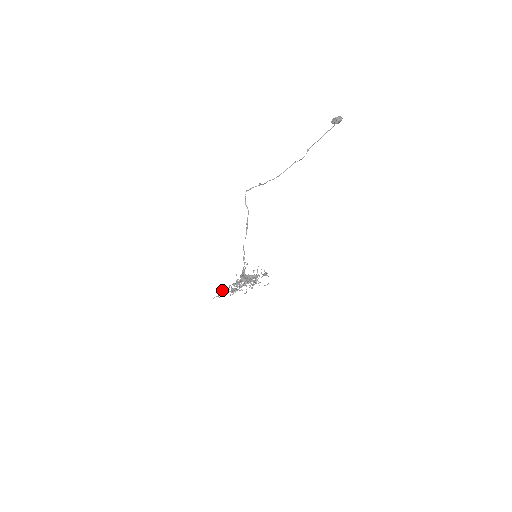
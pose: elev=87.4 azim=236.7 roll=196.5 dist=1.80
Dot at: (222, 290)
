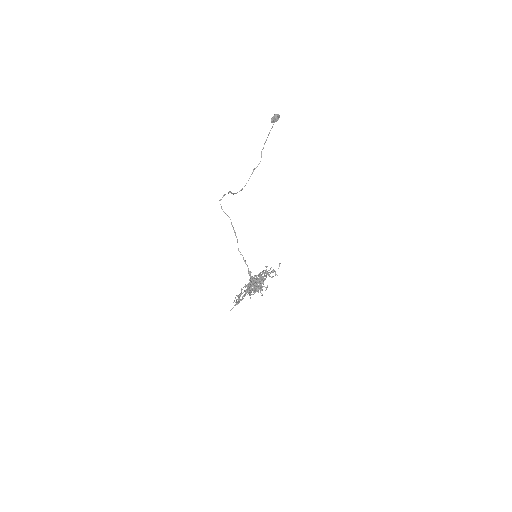
Dot at: (236, 303)
